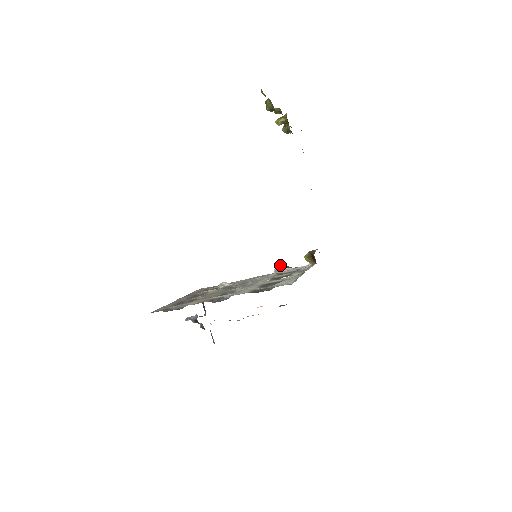
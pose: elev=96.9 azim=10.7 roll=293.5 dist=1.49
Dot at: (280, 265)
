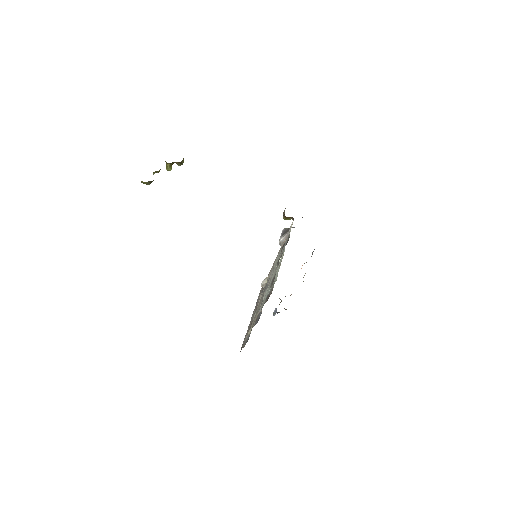
Dot at: occluded
